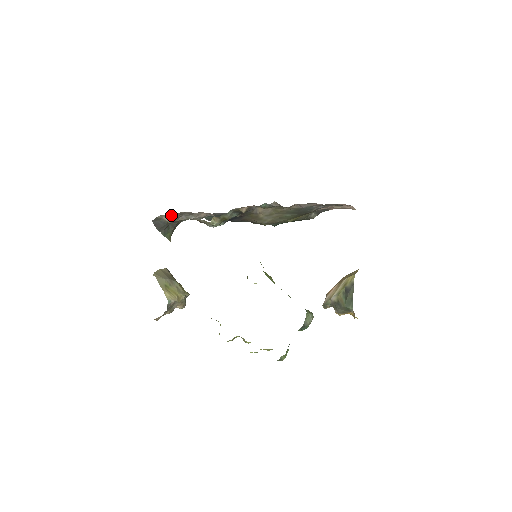
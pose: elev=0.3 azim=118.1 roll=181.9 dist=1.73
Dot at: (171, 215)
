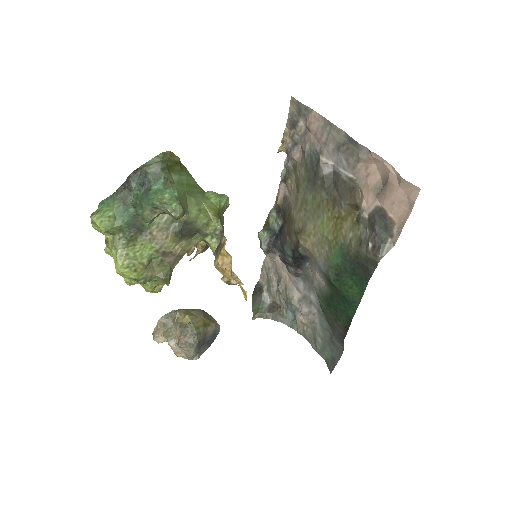
Dot at: (268, 279)
